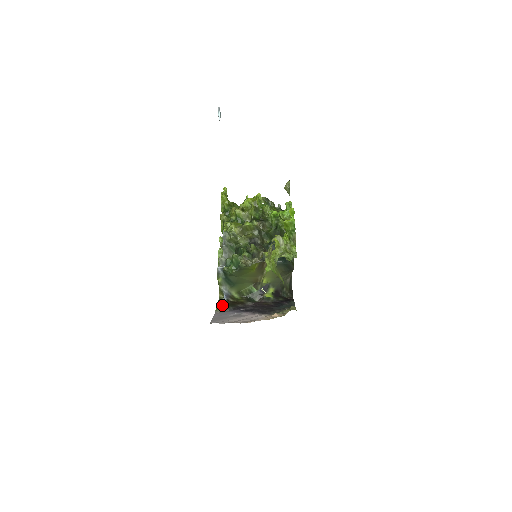
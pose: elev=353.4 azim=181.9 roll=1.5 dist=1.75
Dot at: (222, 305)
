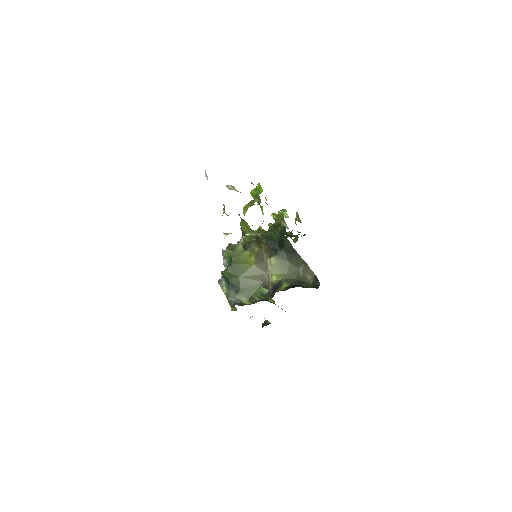
Dot at: occluded
